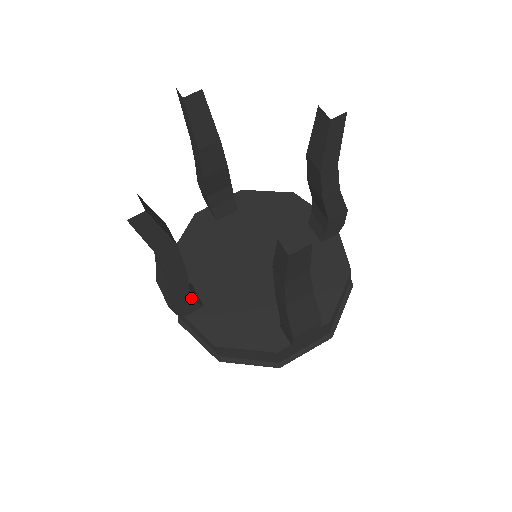
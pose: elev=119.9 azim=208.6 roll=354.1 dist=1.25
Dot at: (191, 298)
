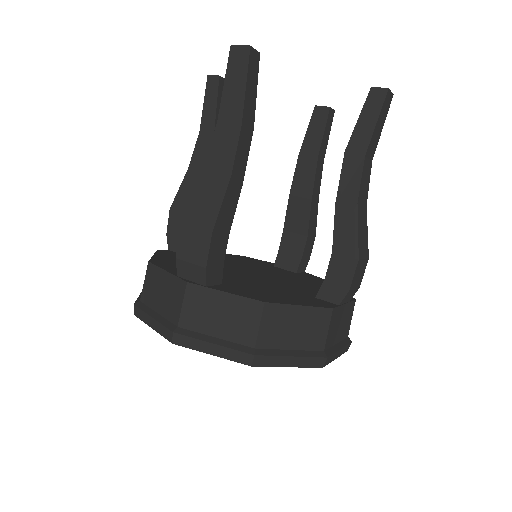
Dot at: (225, 245)
